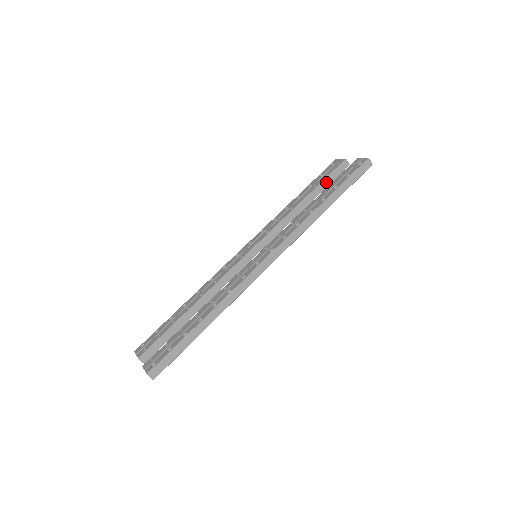
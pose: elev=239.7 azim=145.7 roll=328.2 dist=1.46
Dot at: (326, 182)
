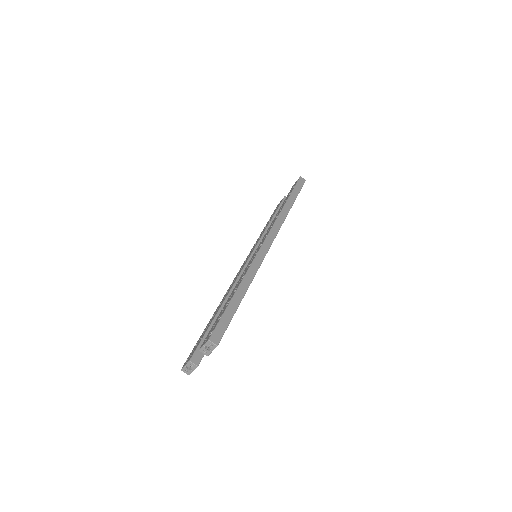
Dot at: occluded
